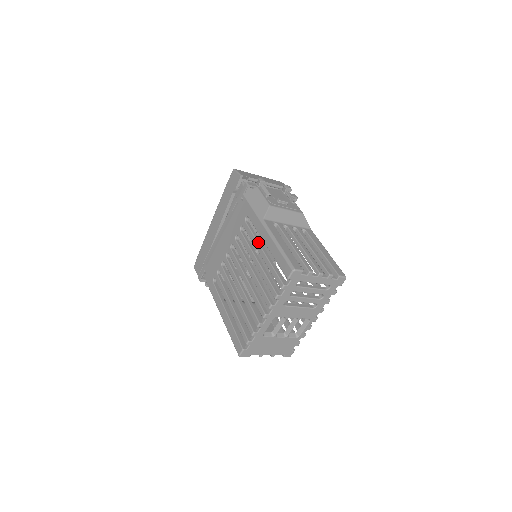
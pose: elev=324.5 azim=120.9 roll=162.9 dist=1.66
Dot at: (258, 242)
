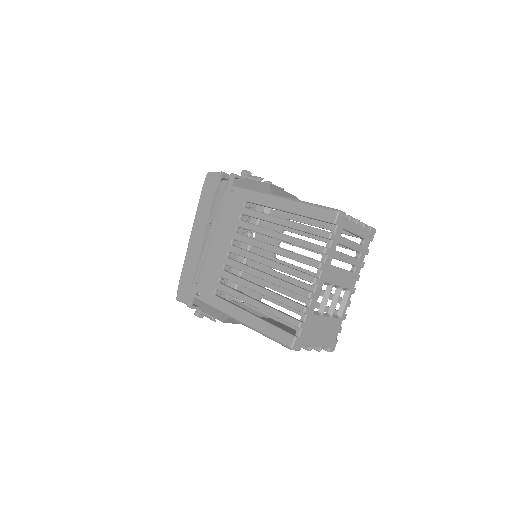
Dot at: occluded
